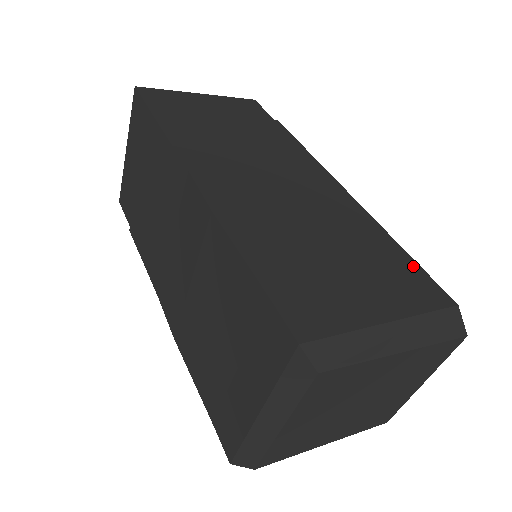
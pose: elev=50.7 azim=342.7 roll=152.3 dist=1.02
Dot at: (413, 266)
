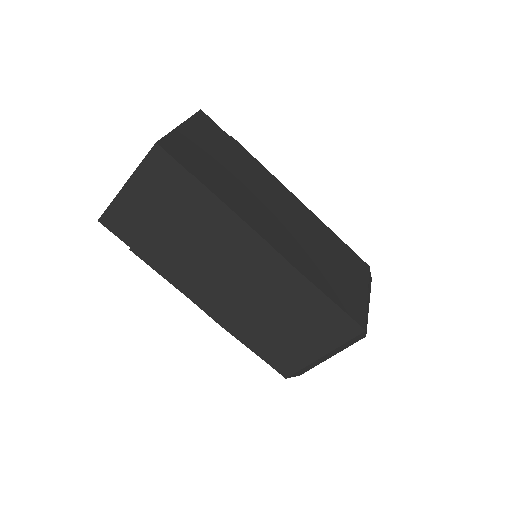
Dot at: (349, 250)
